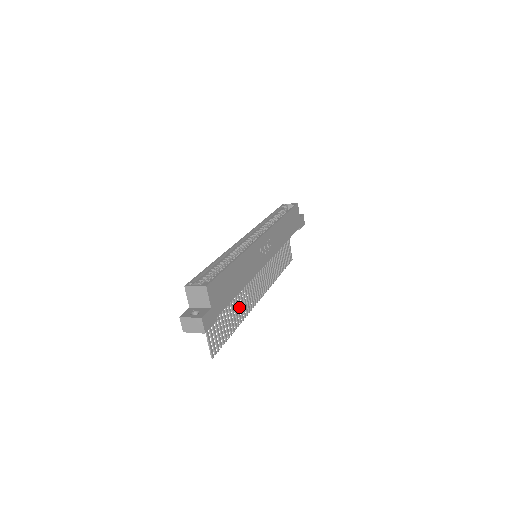
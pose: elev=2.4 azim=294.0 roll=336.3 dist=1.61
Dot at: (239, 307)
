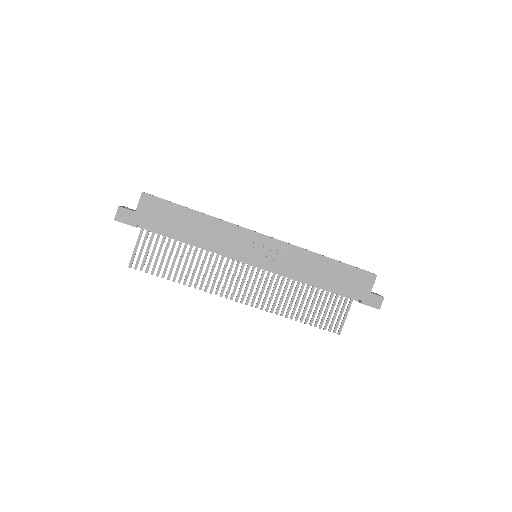
Dot at: (199, 273)
